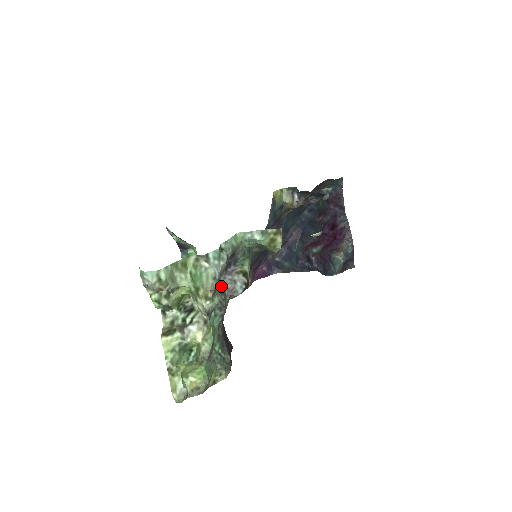
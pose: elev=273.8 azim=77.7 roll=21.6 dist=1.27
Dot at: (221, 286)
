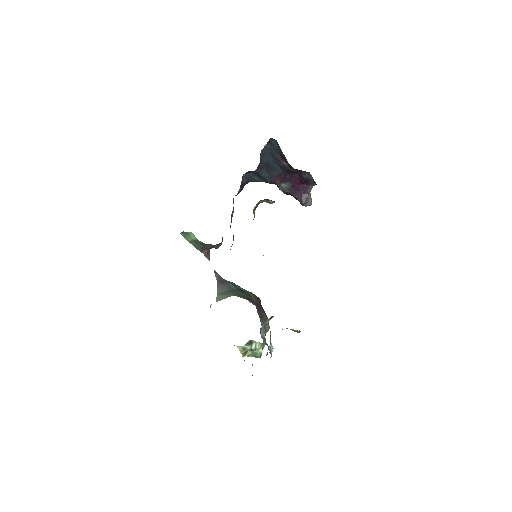
Dot at: (262, 327)
